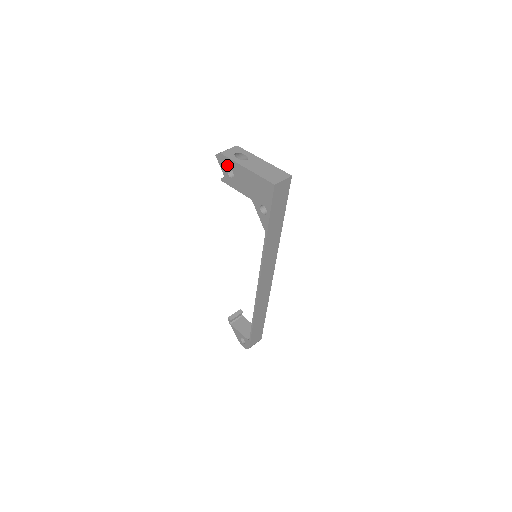
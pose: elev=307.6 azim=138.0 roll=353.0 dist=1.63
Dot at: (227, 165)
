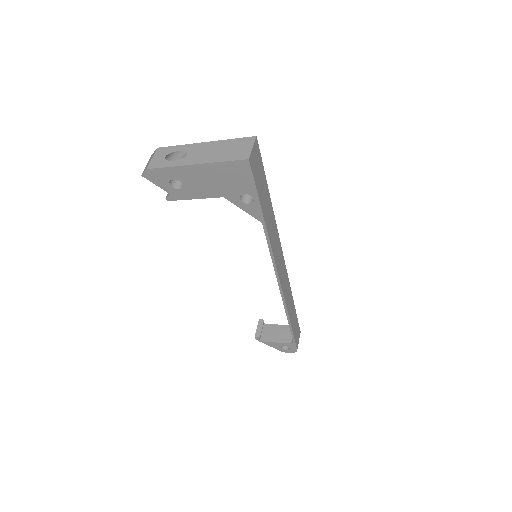
Dot at: (165, 177)
